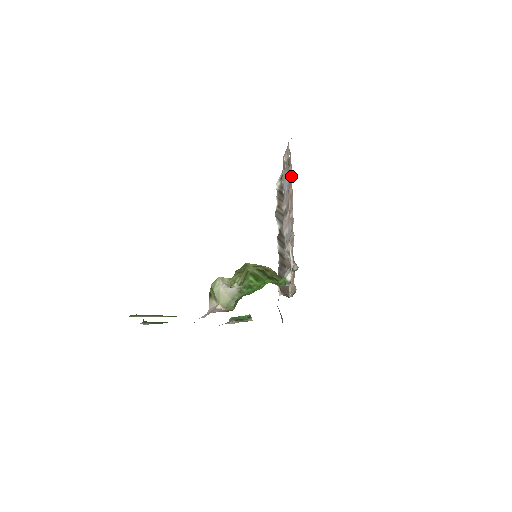
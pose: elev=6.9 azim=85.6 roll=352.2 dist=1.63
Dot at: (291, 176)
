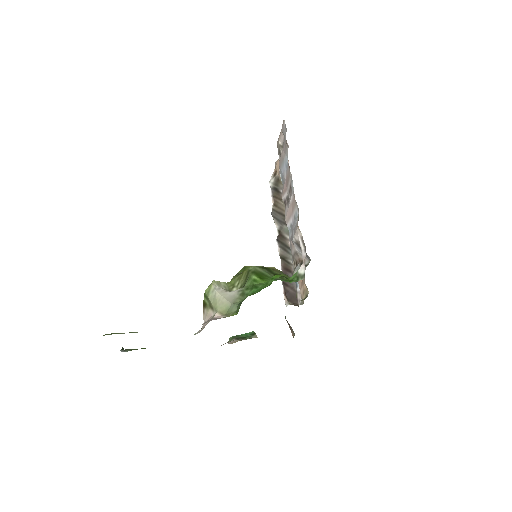
Dot at: occluded
